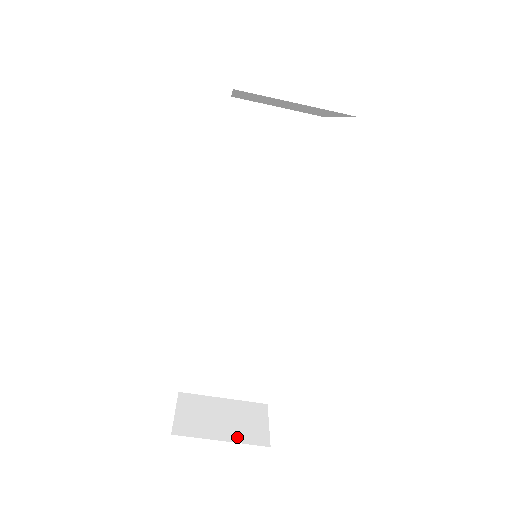
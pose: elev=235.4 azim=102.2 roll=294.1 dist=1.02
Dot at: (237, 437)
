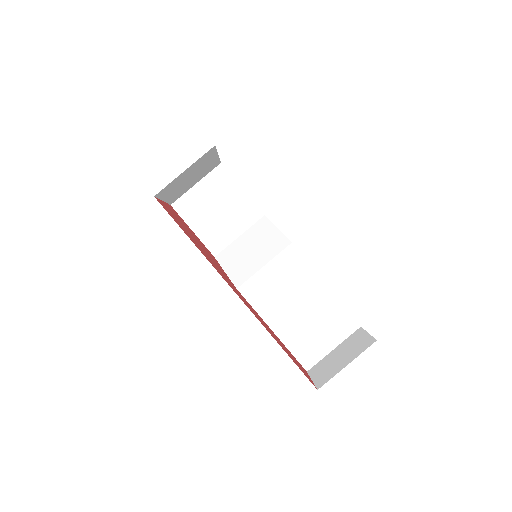
Dot at: (354, 355)
